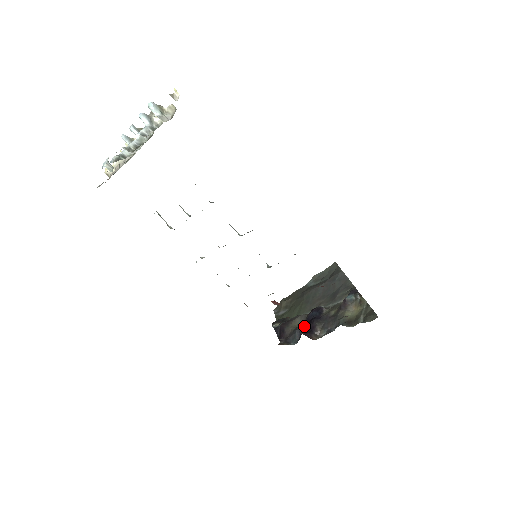
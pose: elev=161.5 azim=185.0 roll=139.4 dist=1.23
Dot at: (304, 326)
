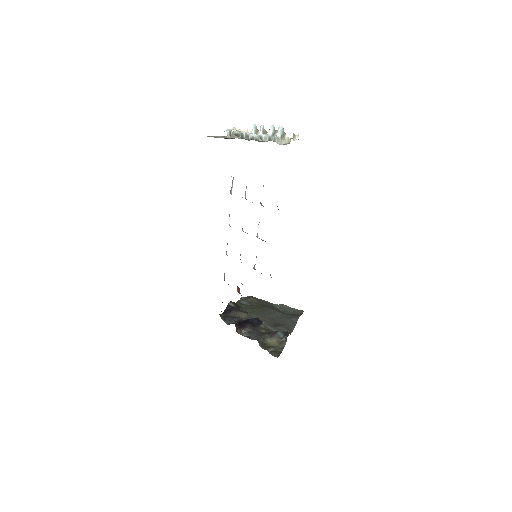
Dot at: (242, 321)
